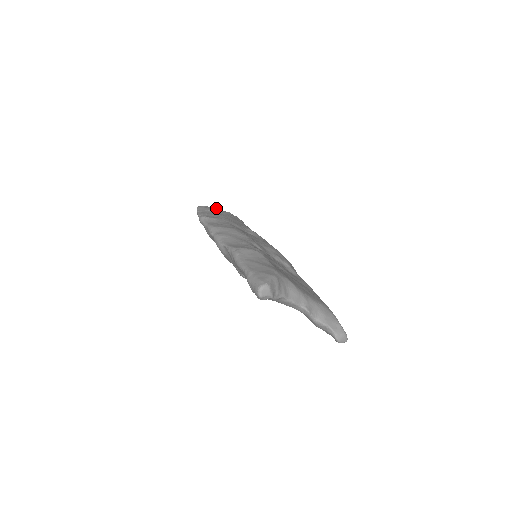
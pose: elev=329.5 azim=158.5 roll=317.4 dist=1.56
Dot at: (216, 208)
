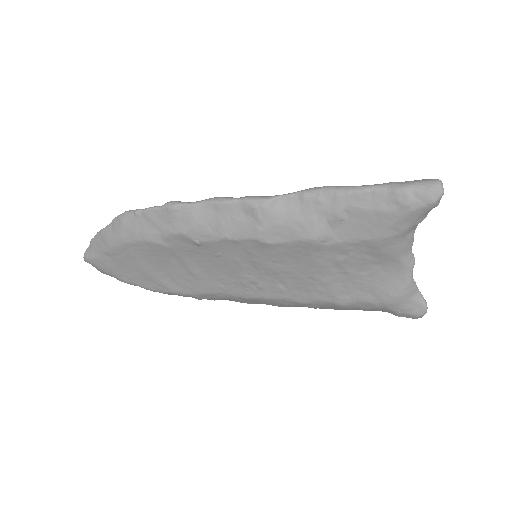
Dot at: occluded
